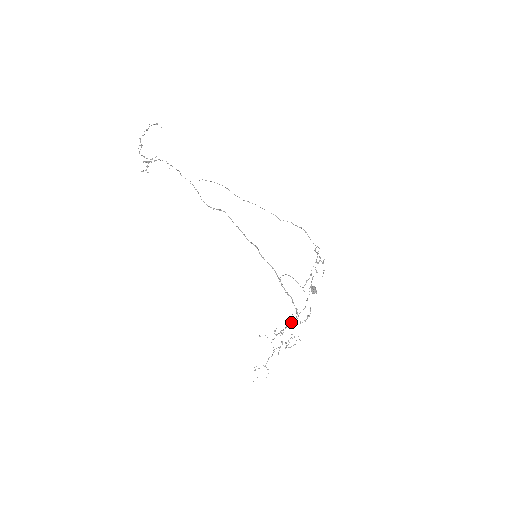
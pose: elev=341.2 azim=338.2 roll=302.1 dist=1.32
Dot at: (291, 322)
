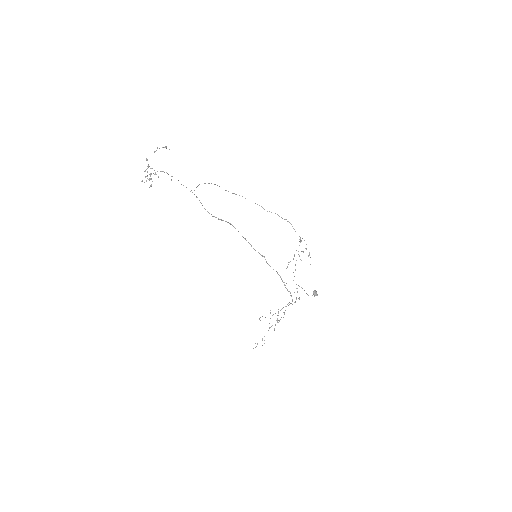
Dot at: (286, 306)
